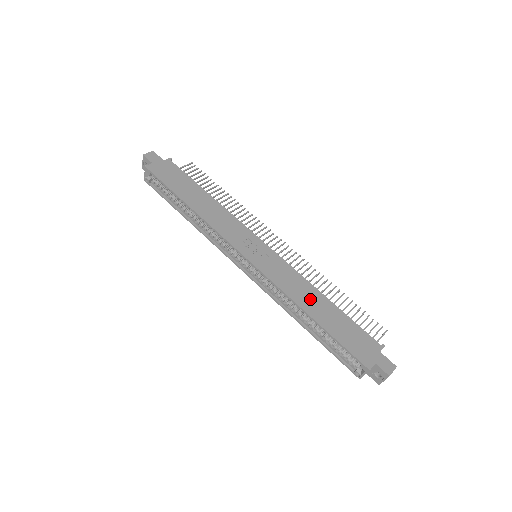
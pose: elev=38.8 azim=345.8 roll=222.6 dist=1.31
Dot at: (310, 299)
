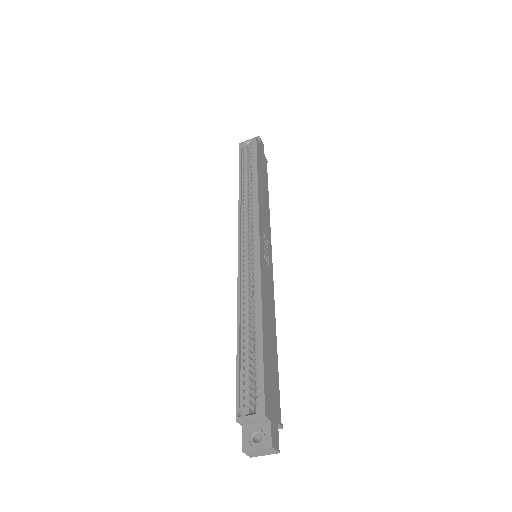
Dot at: (269, 318)
